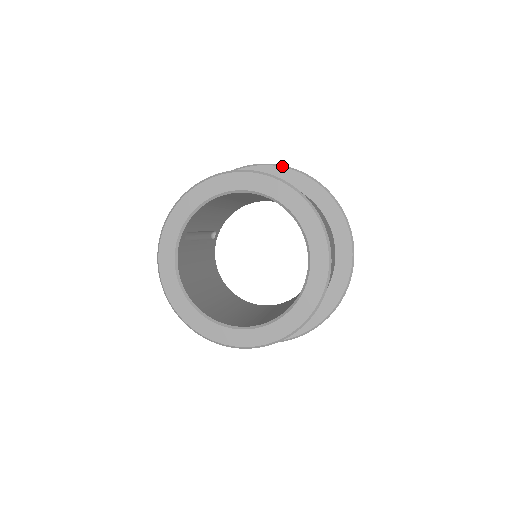
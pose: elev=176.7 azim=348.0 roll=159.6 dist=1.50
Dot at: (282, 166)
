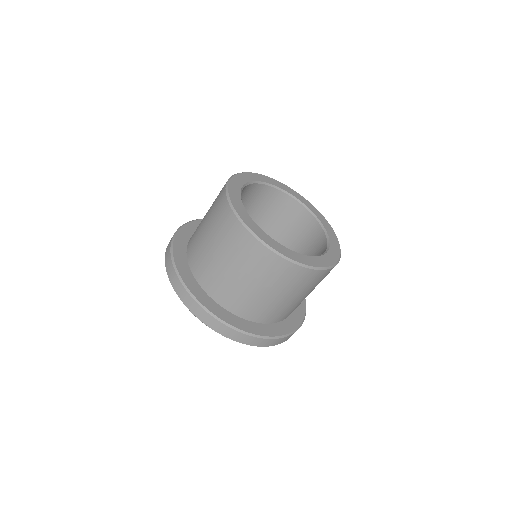
Dot at: occluded
